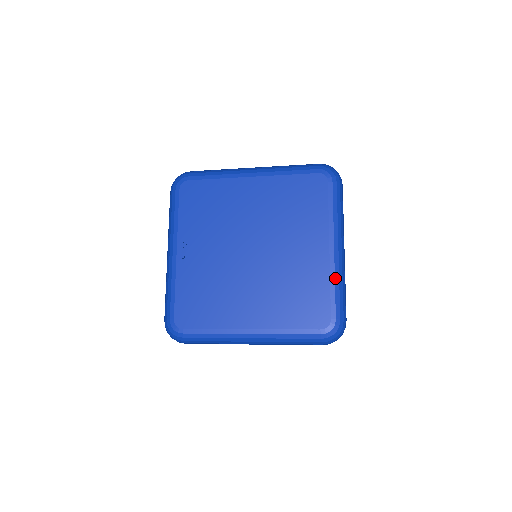
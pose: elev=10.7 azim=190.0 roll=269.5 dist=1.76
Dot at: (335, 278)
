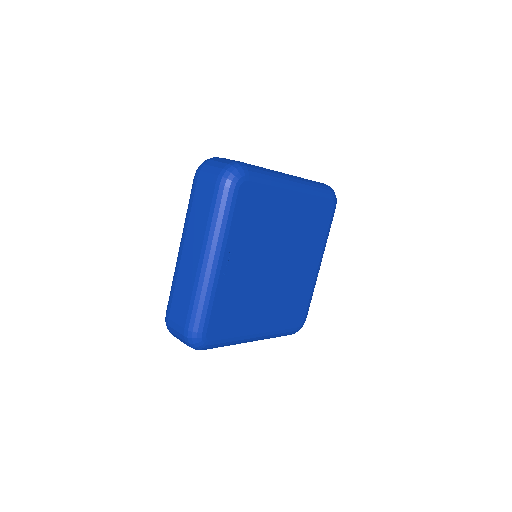
Dot at: occluded
